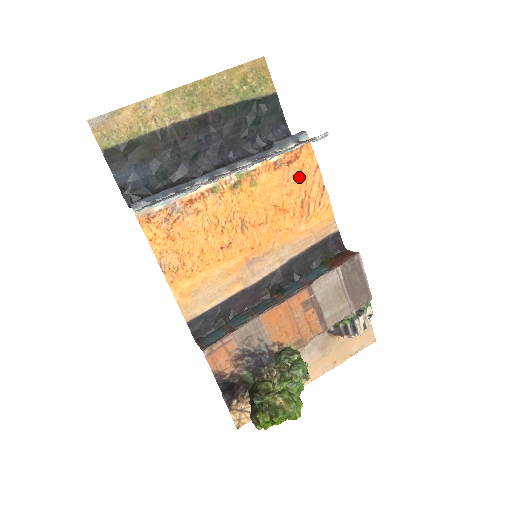
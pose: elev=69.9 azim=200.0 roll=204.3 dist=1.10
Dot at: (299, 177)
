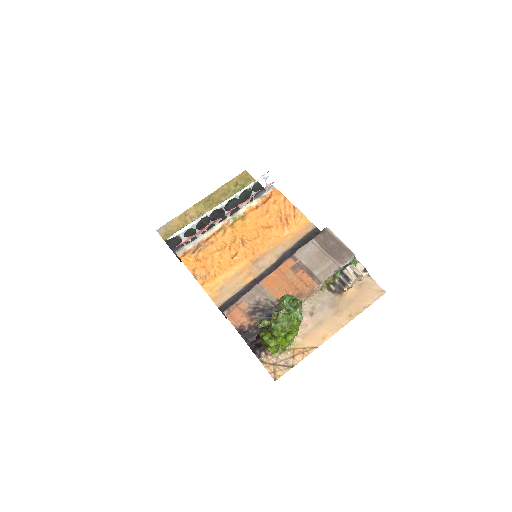
Dot at: (274, 207)
